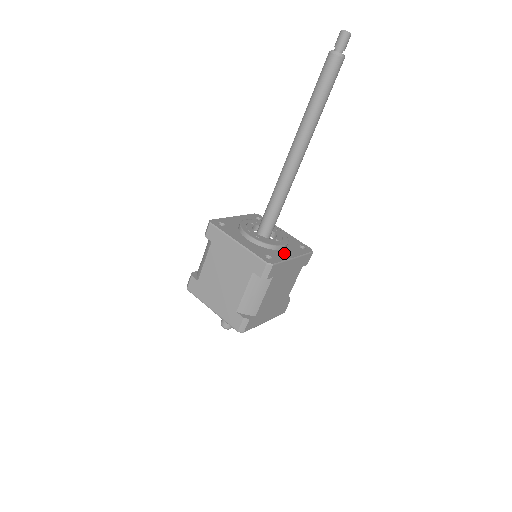
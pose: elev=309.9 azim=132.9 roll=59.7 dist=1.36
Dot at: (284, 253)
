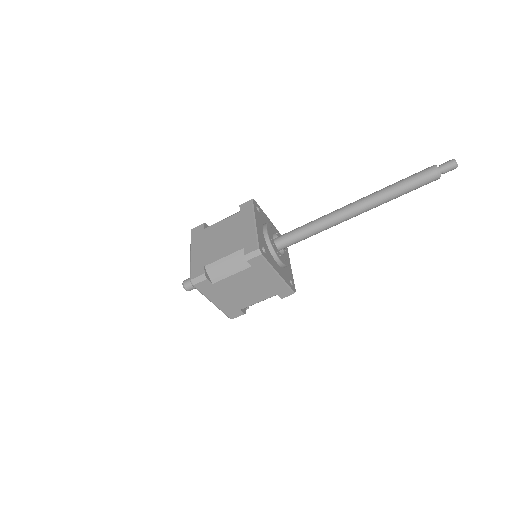
Dot at: (276, 265)
